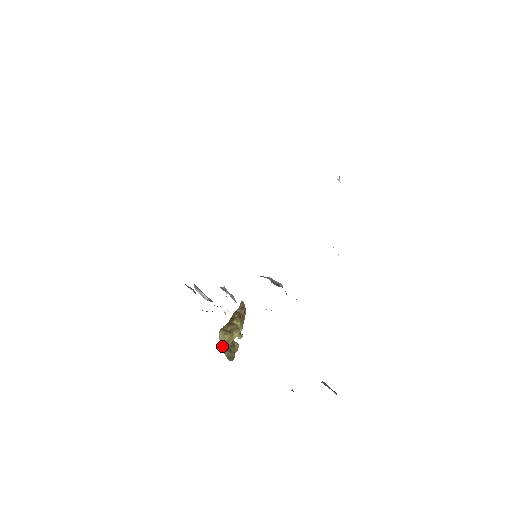
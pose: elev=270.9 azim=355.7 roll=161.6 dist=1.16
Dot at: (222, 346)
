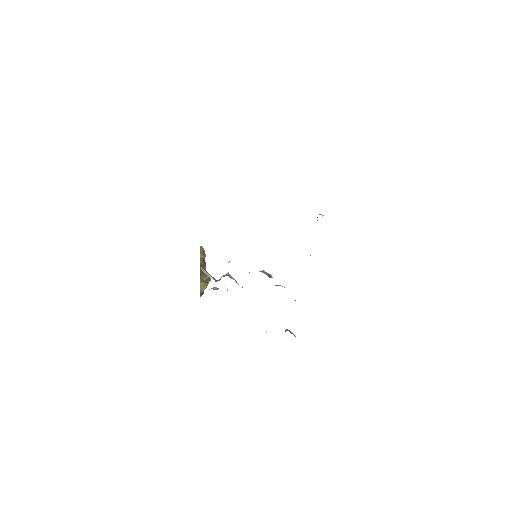
Dot at: (201, 292)
